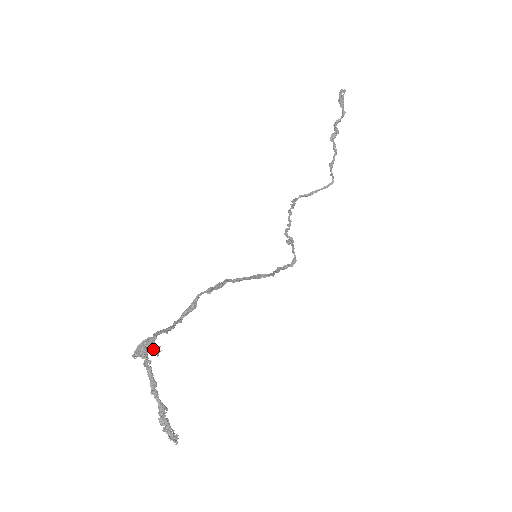
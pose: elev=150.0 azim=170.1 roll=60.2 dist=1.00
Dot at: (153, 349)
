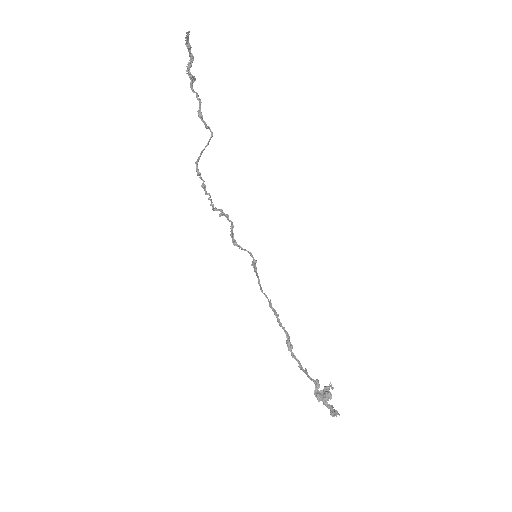
Dot at: (329, 388)
